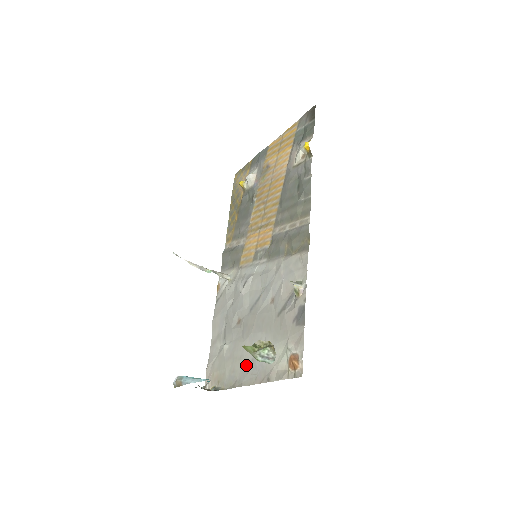
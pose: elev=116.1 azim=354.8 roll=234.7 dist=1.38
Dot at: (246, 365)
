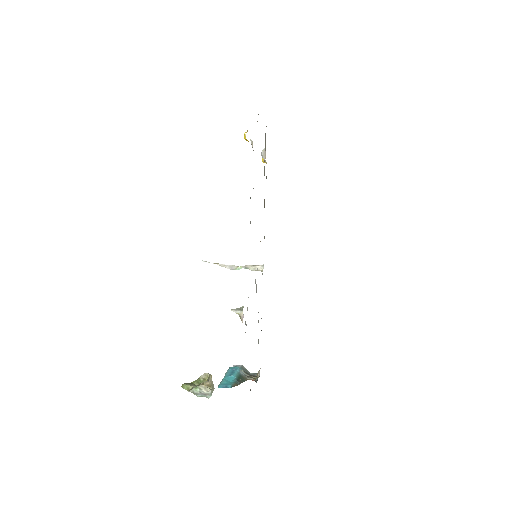
Dot at: occluded
